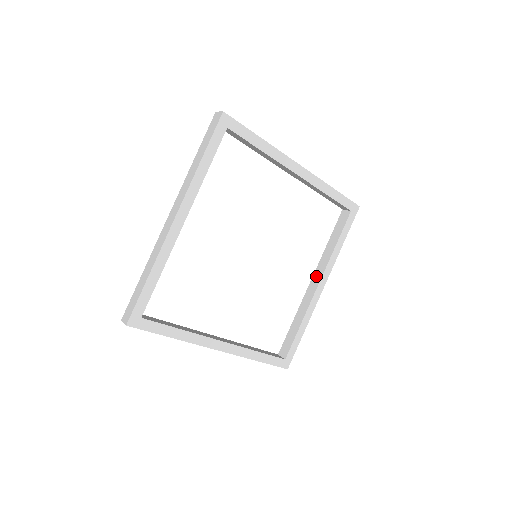
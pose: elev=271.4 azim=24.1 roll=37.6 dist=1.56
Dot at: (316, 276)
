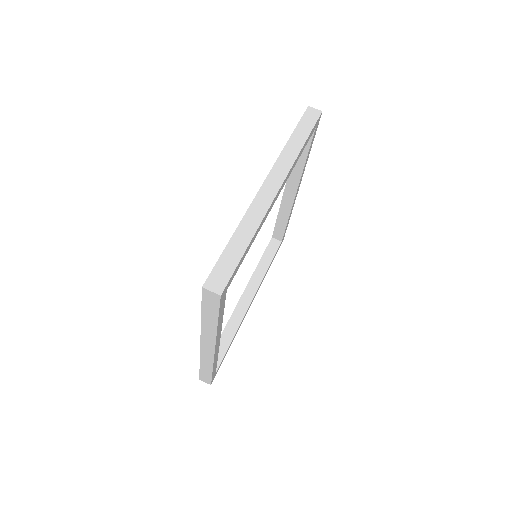
Dot at: (248, 292)
